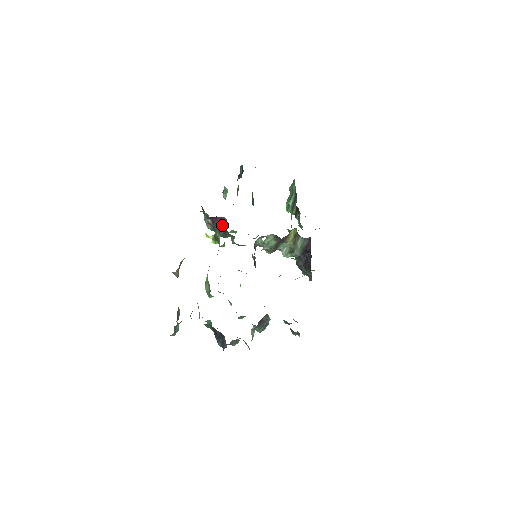
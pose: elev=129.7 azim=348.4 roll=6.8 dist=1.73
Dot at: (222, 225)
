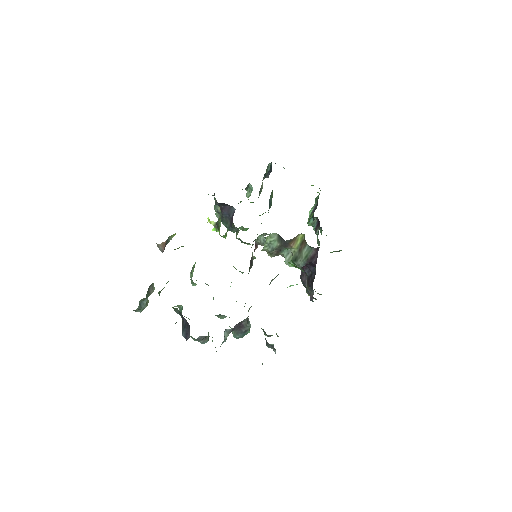
Dot at: (230, 215)
